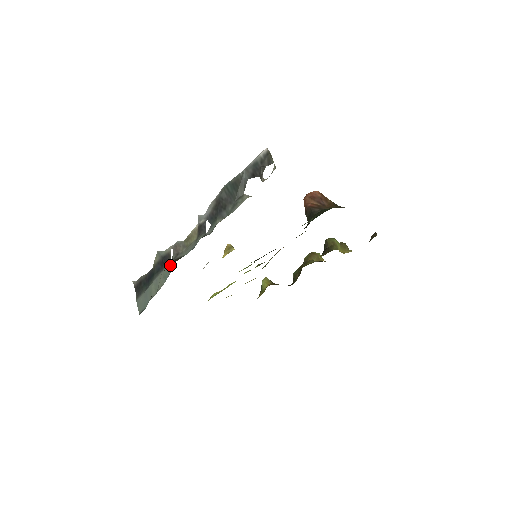
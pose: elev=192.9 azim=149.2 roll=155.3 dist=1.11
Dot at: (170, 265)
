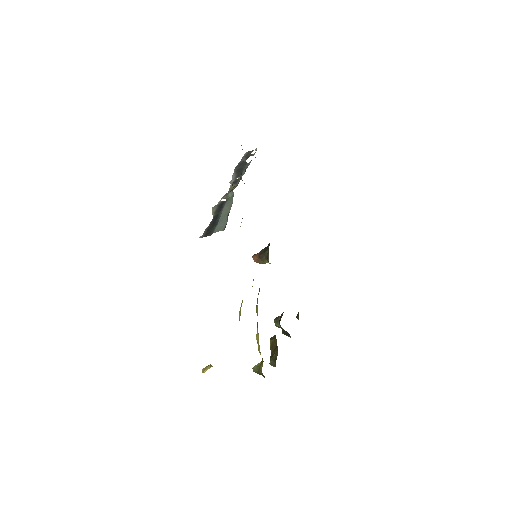
Dot at: (229, 198)
